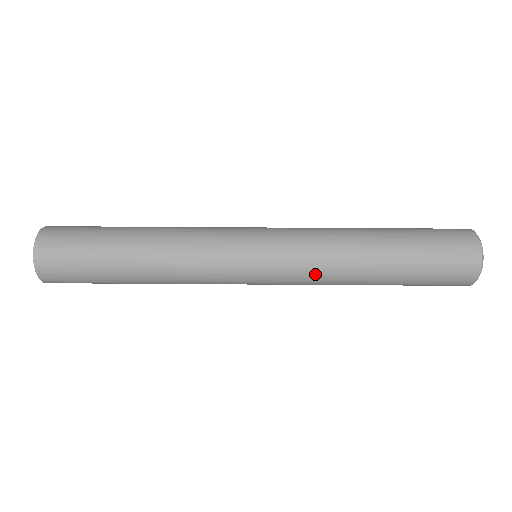
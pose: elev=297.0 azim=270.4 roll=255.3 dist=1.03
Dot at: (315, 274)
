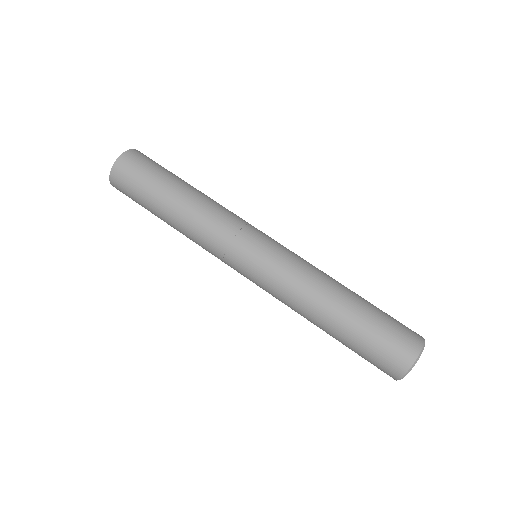
Dot at: (281, 301)
